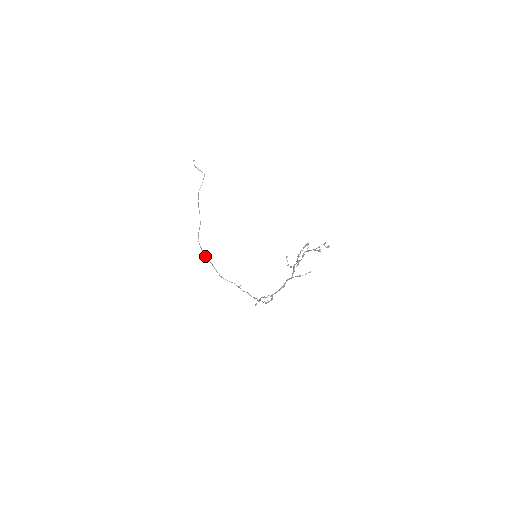
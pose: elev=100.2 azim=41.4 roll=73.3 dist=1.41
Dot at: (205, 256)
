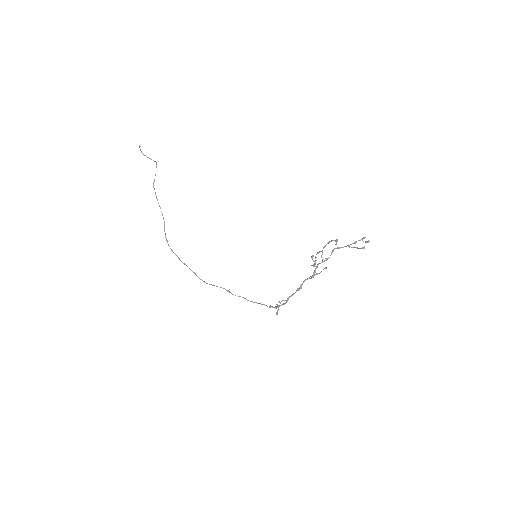
Dot at: (180, 260)
